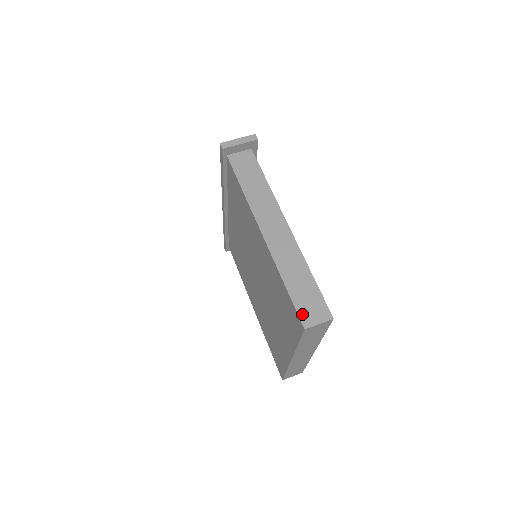
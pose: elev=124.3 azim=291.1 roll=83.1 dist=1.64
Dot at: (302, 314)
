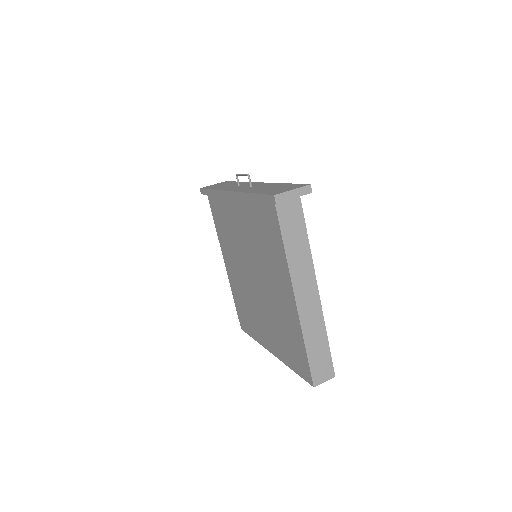
Dot at: (314, 375)
